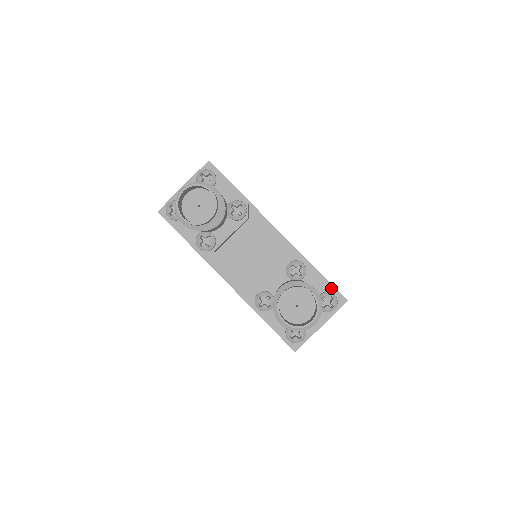
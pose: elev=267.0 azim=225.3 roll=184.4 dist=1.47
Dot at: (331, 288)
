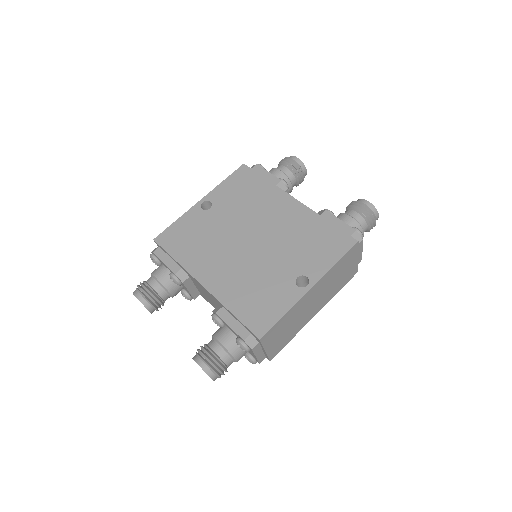
Dot at: (238, 335)
